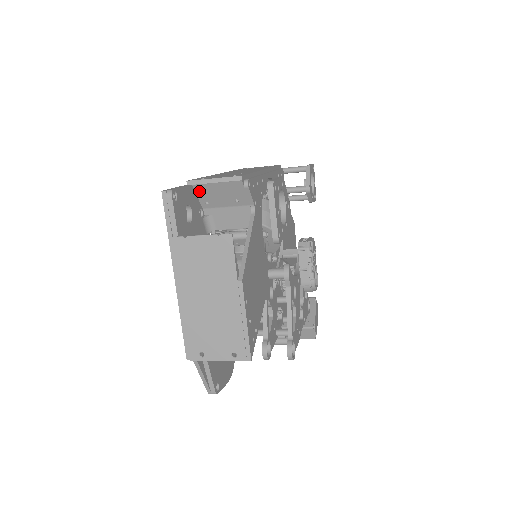
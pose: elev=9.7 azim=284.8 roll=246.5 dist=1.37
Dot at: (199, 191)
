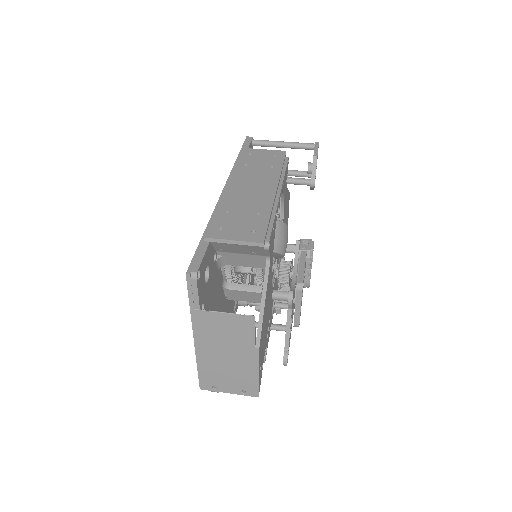
Dot at: (216, 245)
